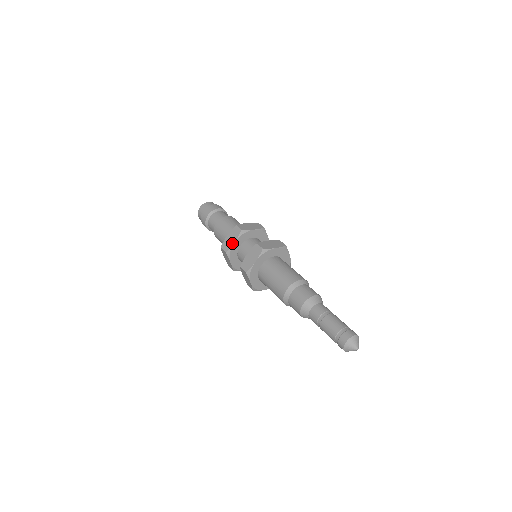
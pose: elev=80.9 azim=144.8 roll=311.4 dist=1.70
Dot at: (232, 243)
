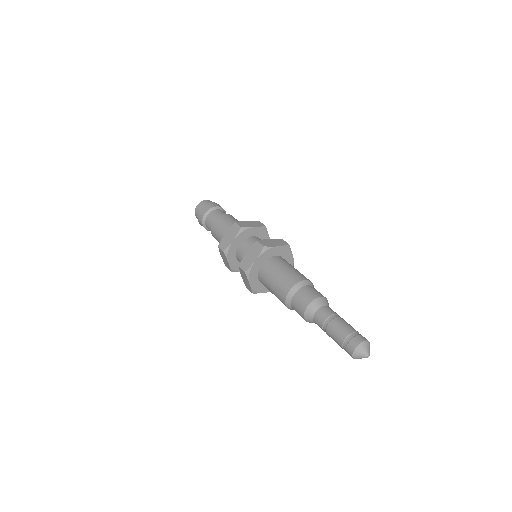
Dot at: (228, 264)
